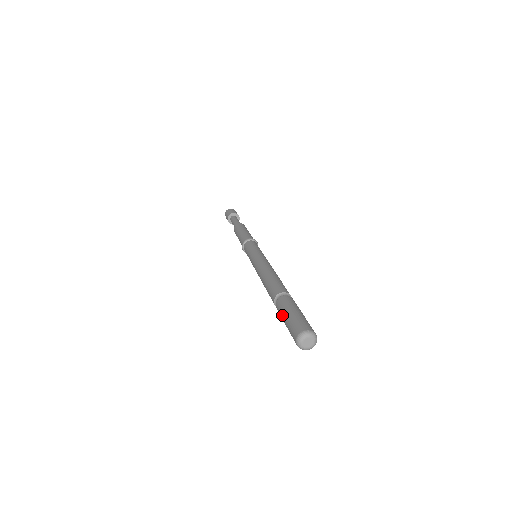
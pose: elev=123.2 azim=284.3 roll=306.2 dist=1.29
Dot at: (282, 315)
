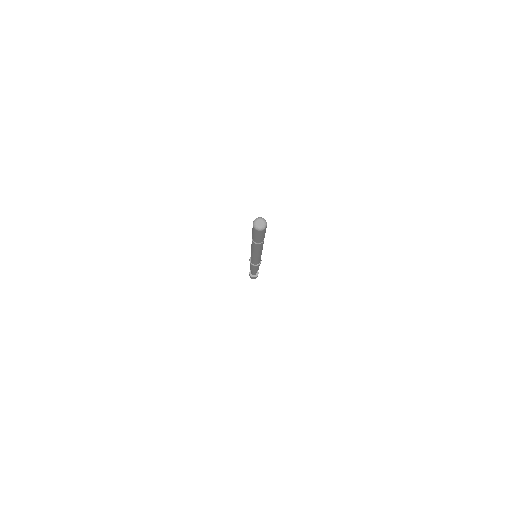
Dot at: (252, 234)
